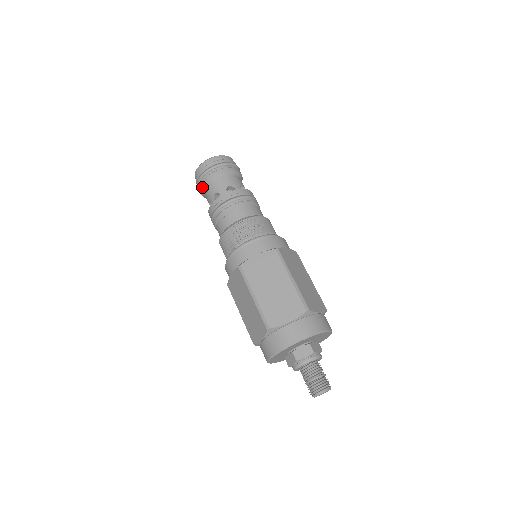
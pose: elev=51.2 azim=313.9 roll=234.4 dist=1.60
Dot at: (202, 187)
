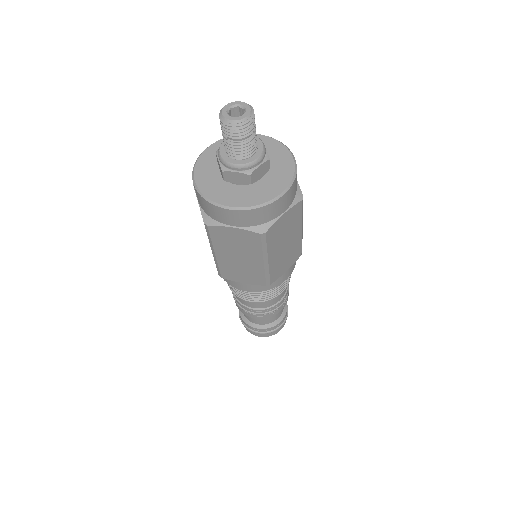
Dot at: occluded
